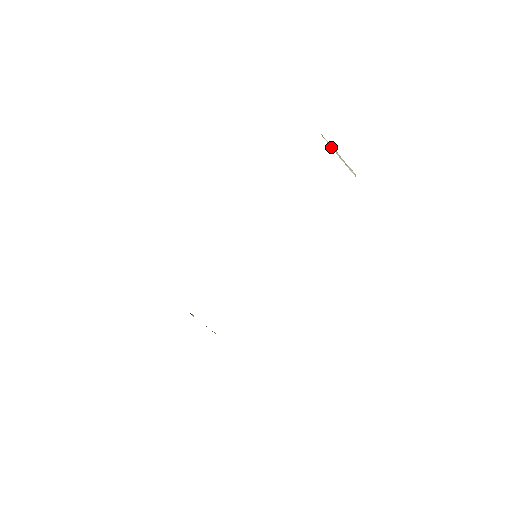
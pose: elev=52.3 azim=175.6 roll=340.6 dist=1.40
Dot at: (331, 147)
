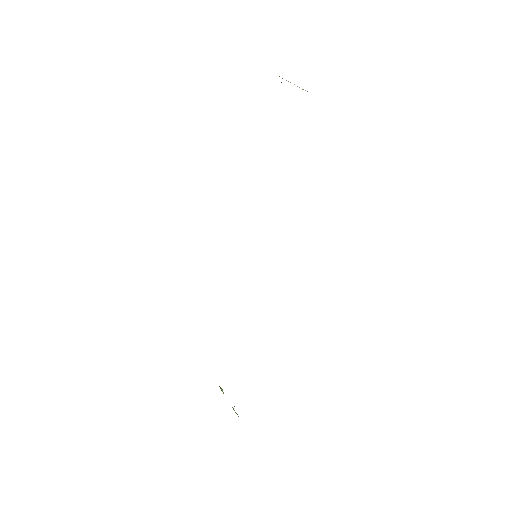
Dot at: (286, 80)
